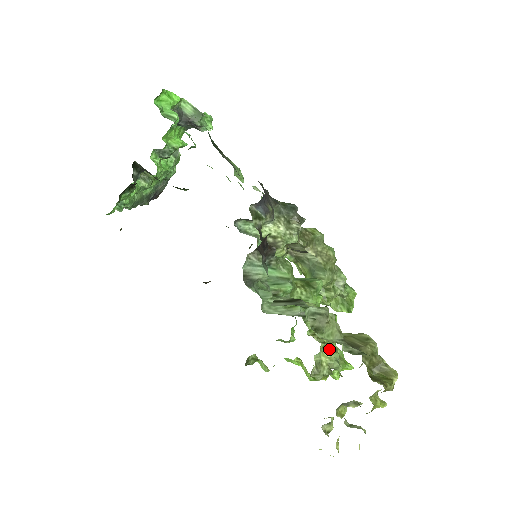
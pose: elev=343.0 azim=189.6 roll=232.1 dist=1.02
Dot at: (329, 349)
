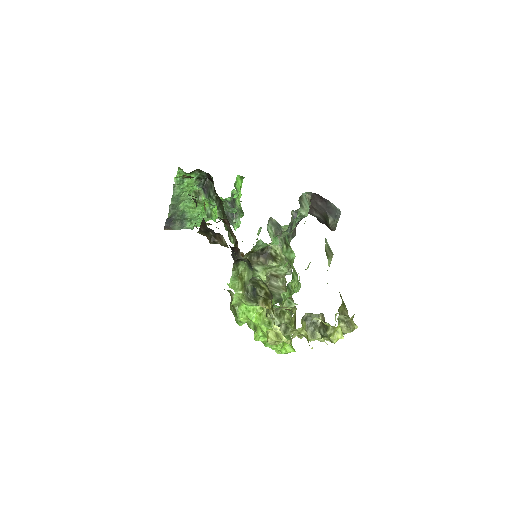
Dot at: occluded
